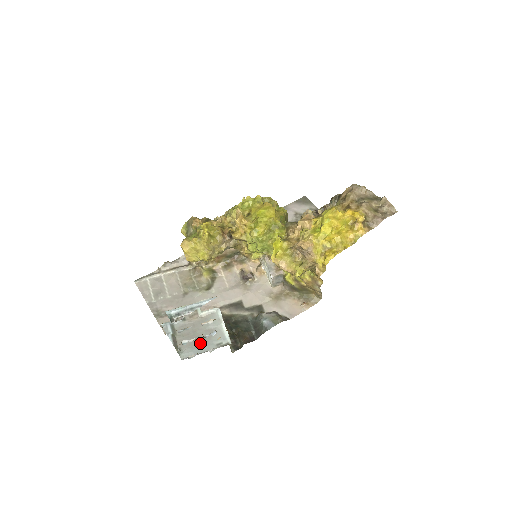
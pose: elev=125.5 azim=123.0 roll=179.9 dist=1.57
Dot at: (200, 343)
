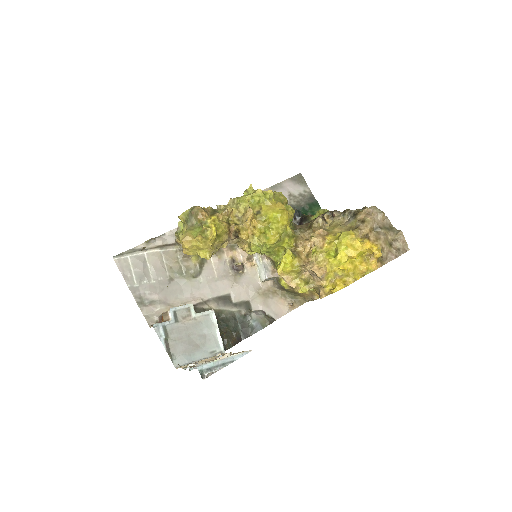
Dot at: (194, 350)
